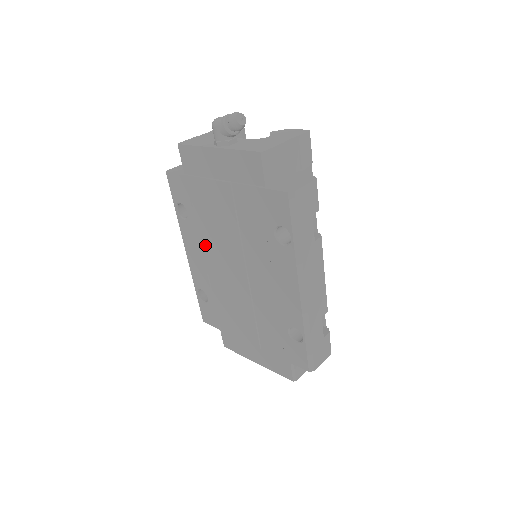
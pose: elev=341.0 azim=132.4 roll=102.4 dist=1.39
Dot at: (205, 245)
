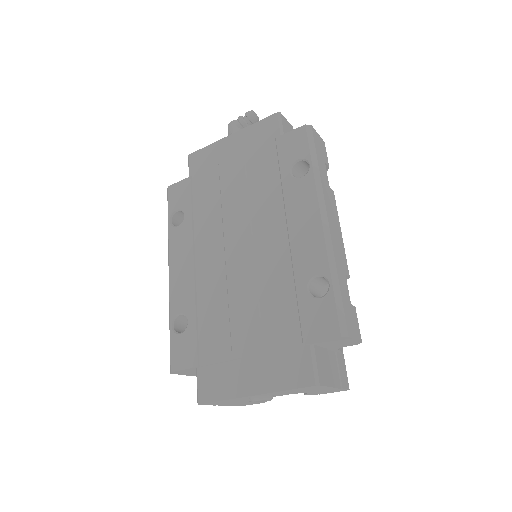
Dot at: (199, 242)
